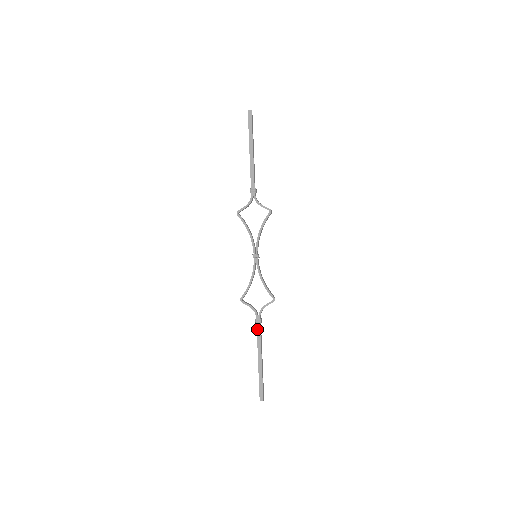
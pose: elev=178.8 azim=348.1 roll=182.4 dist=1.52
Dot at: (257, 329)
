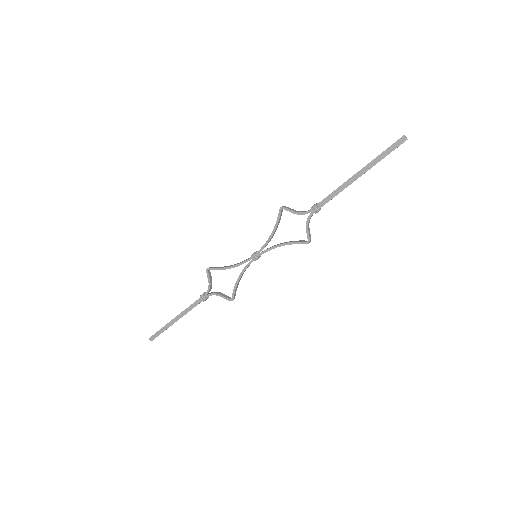
Dot at: (197, 301)
